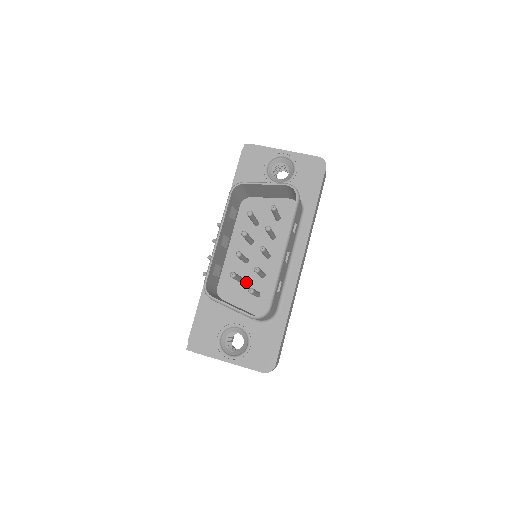
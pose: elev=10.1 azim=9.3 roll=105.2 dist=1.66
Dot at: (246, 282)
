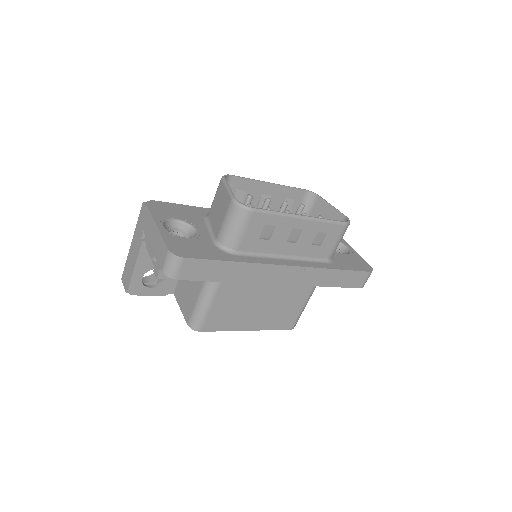
Dot at: occluded
